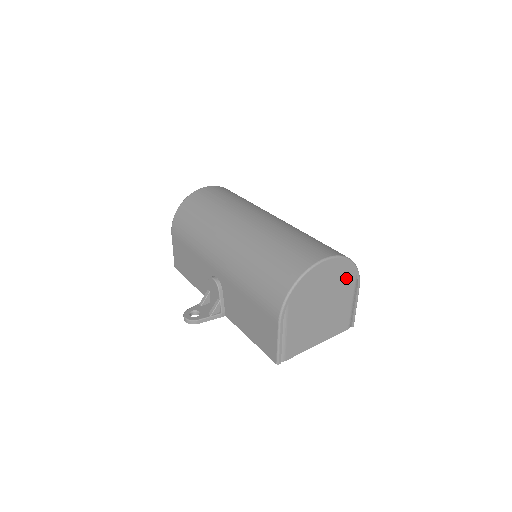
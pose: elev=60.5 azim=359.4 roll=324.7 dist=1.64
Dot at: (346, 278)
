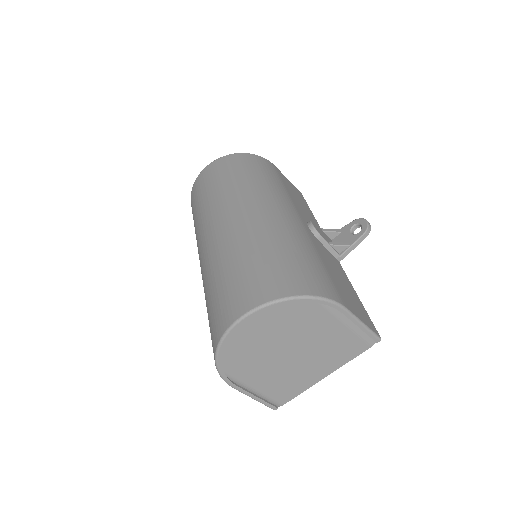
Dot at: (304, 315)
